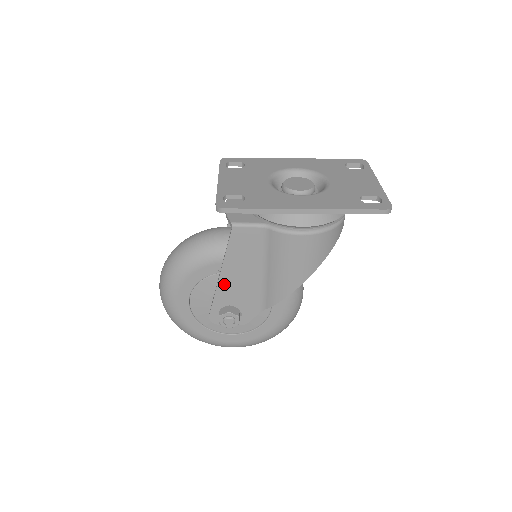
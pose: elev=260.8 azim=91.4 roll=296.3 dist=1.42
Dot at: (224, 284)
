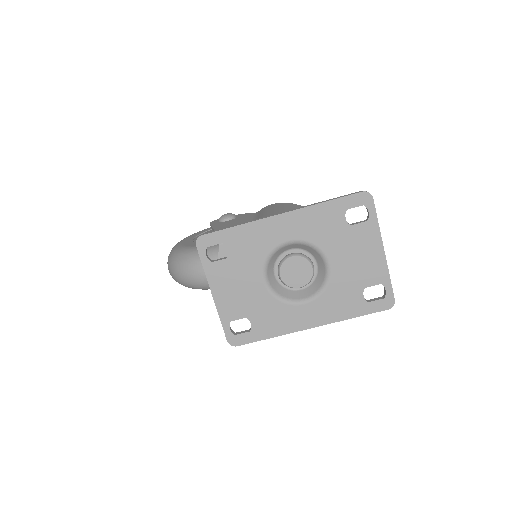
Dot at: occluded
